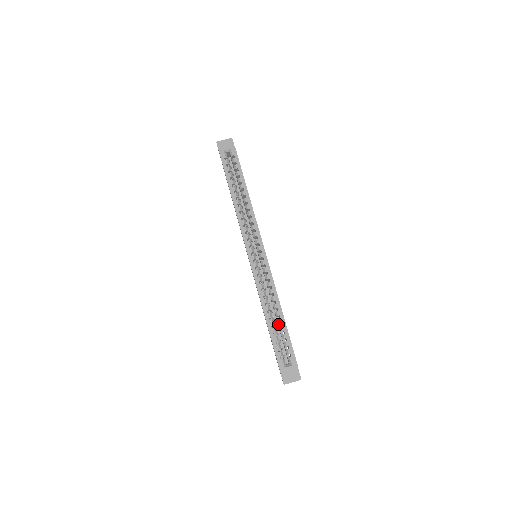
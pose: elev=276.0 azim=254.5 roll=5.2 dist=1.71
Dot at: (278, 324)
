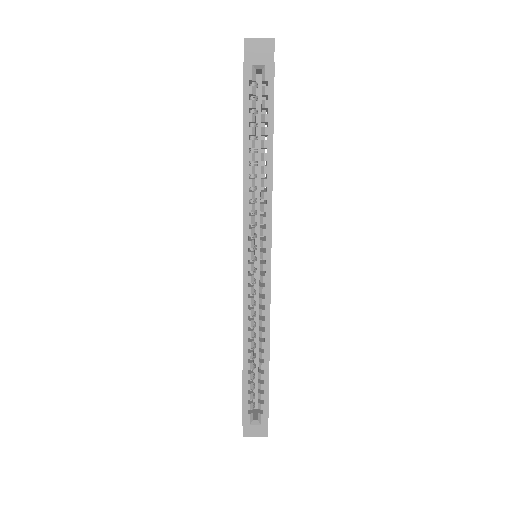
Dot at: occluded
